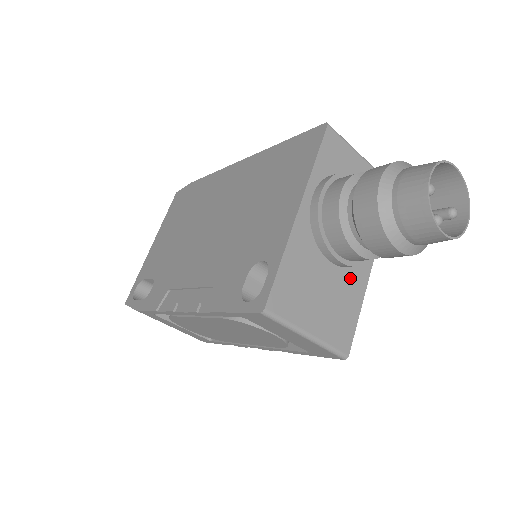
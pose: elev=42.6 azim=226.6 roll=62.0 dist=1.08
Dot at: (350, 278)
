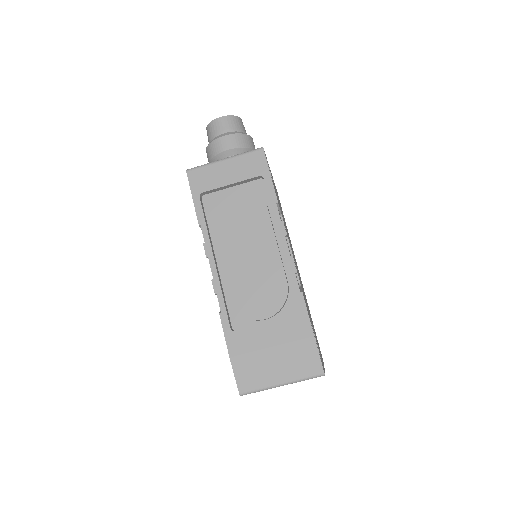
Dot at: occluded
